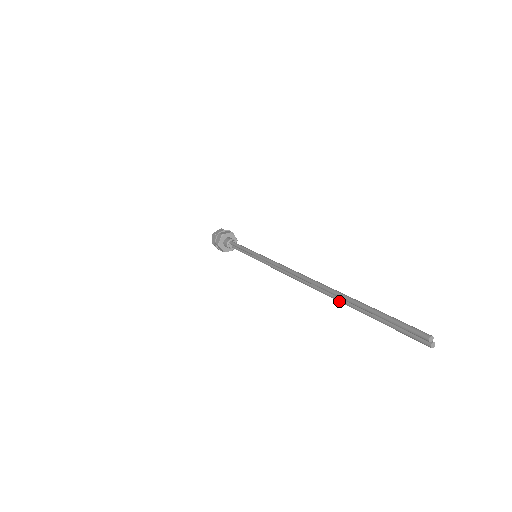
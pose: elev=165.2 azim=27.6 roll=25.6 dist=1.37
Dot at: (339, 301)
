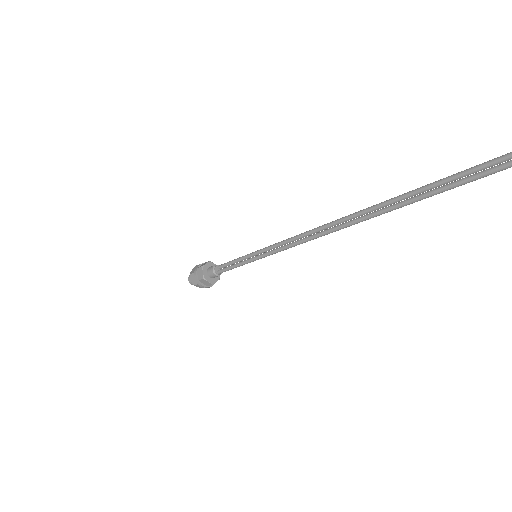
Dot at: (385, 209)
